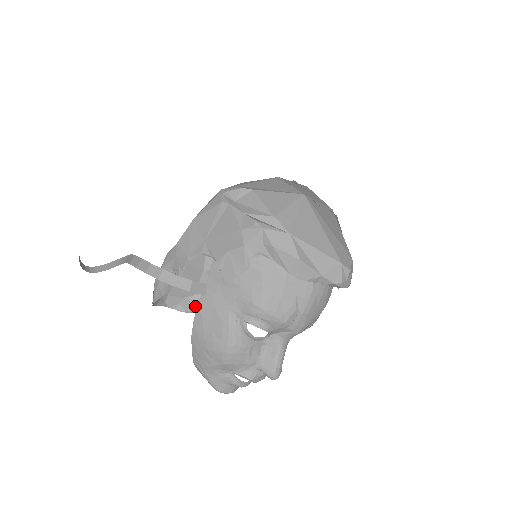
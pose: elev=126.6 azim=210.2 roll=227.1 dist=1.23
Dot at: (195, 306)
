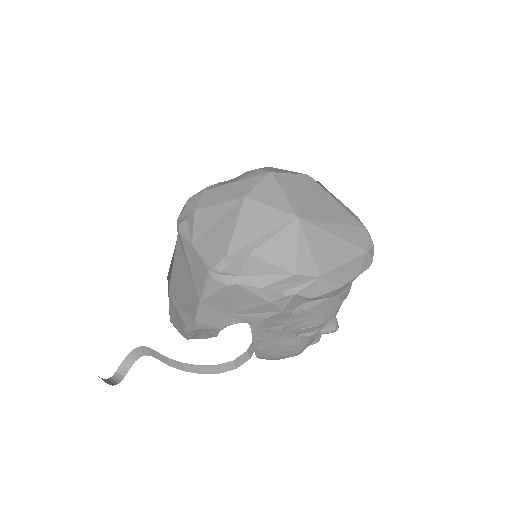
Dot at: occluded
